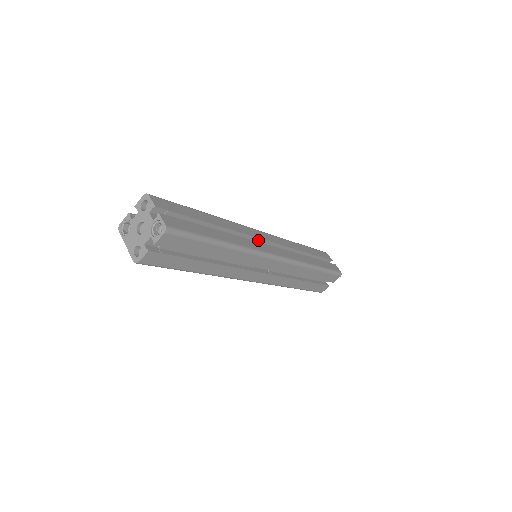
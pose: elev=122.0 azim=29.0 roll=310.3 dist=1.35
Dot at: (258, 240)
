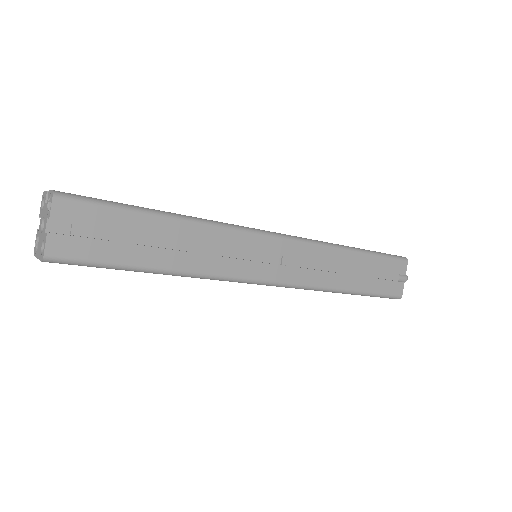
Dot at: occluded
